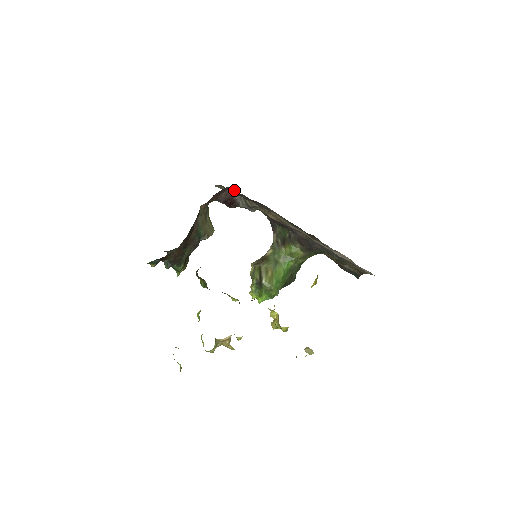
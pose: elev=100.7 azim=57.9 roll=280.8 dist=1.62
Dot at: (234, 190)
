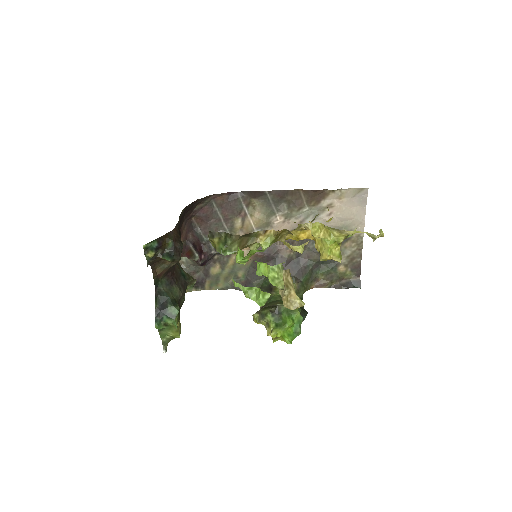
Dot at: (199, 229)
